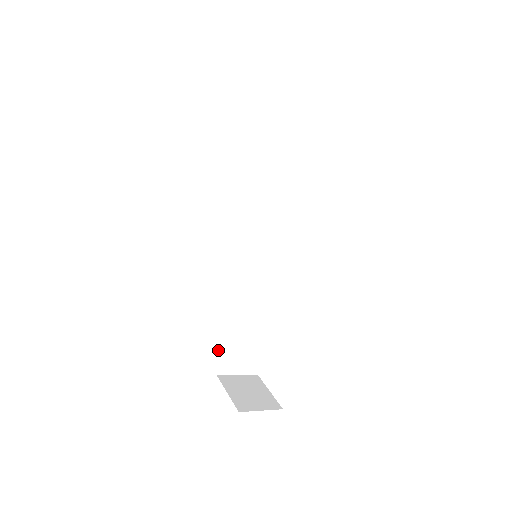
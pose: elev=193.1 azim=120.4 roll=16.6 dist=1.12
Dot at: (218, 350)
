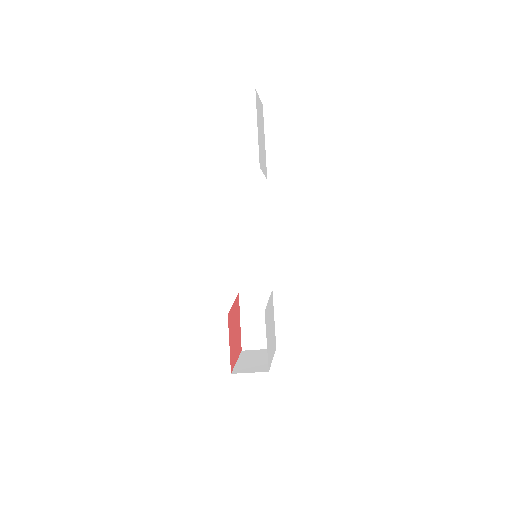
Dot at: (241, 332)
